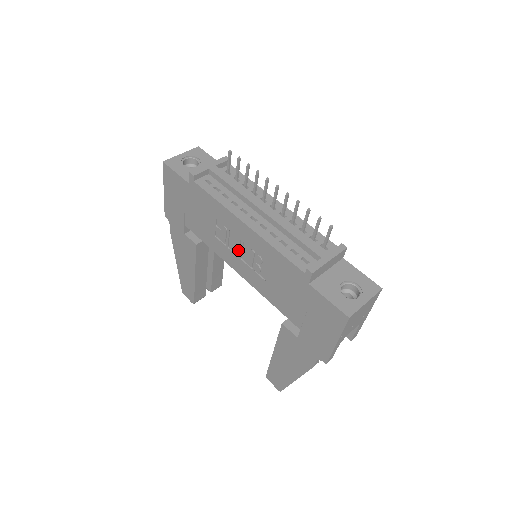
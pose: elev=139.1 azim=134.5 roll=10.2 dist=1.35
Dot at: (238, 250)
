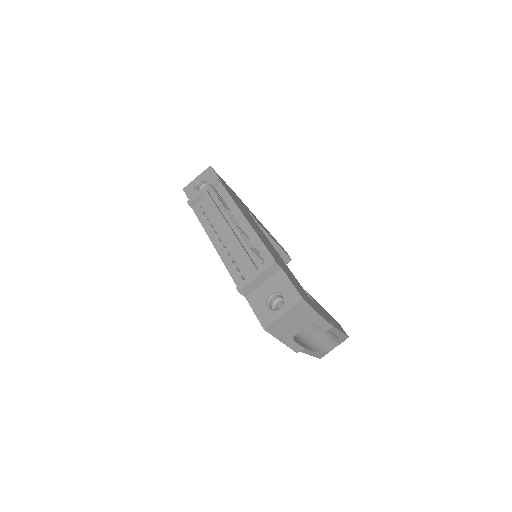
Dot at: occluded
